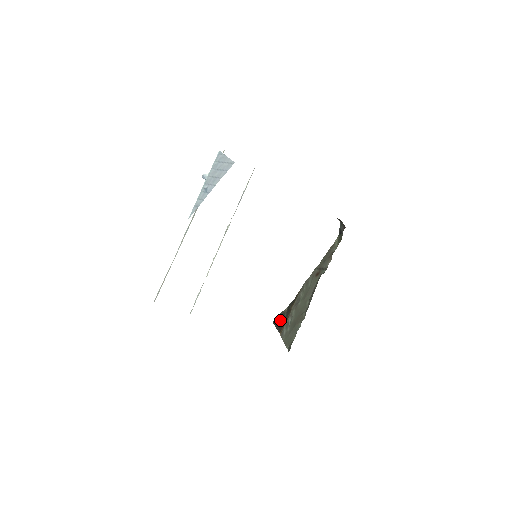
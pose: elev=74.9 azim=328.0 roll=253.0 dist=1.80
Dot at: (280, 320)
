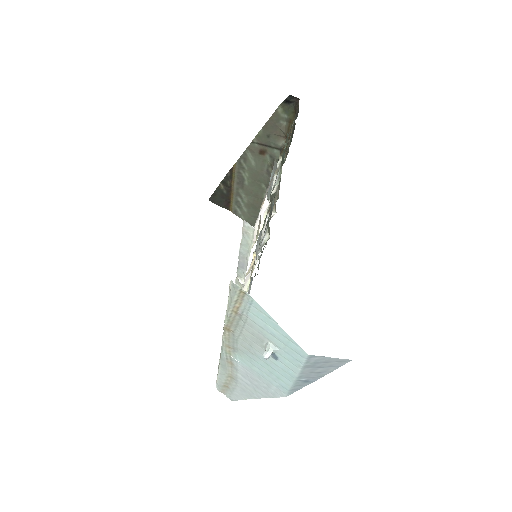
Dot at: (220, 198)
